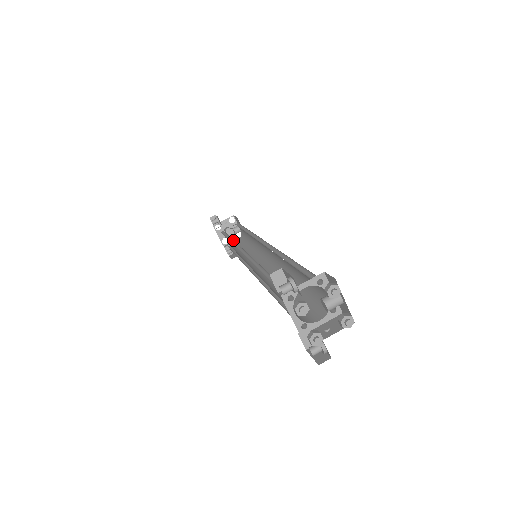
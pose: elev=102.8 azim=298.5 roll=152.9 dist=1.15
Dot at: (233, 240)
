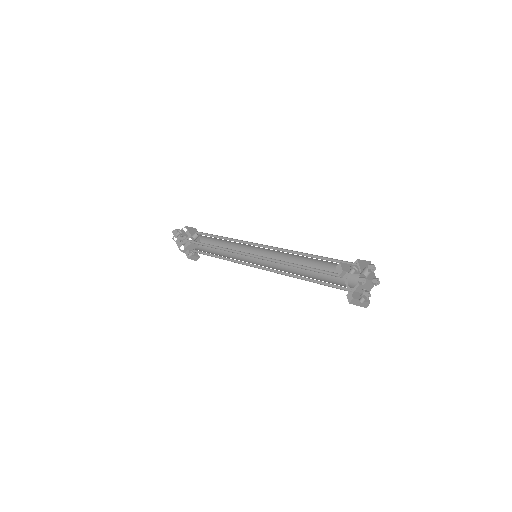
Dot at: (220, 247)
